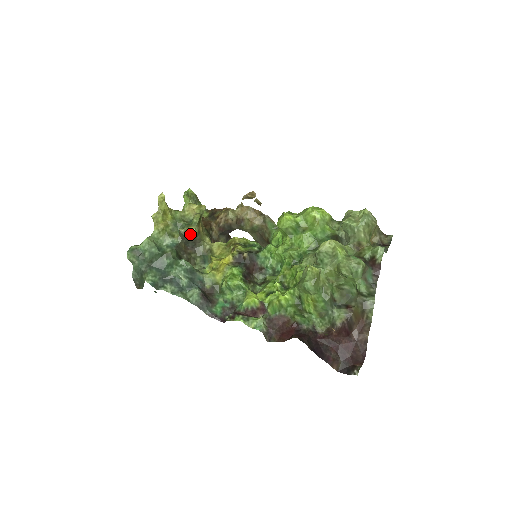
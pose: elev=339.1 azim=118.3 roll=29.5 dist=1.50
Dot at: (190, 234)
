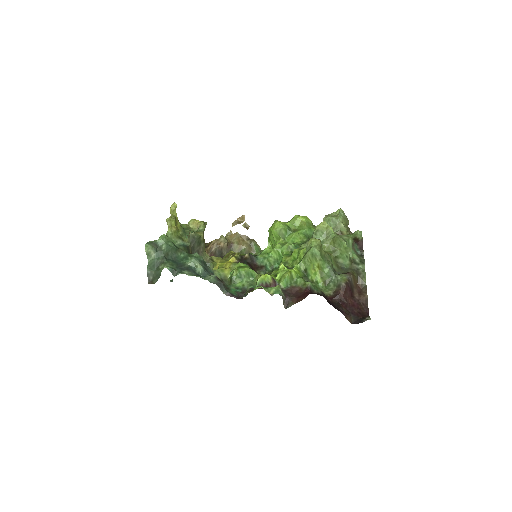
Dot at: (198, 237)
